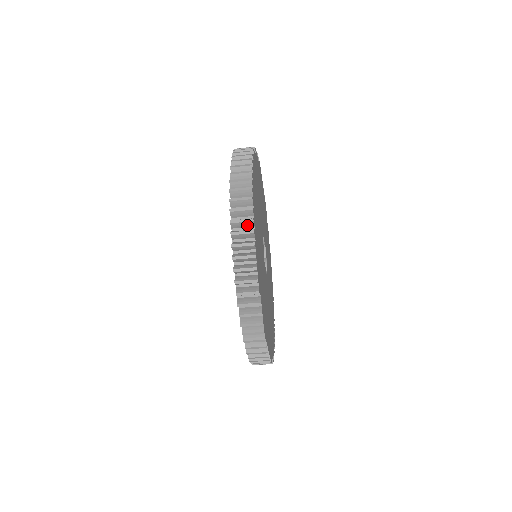
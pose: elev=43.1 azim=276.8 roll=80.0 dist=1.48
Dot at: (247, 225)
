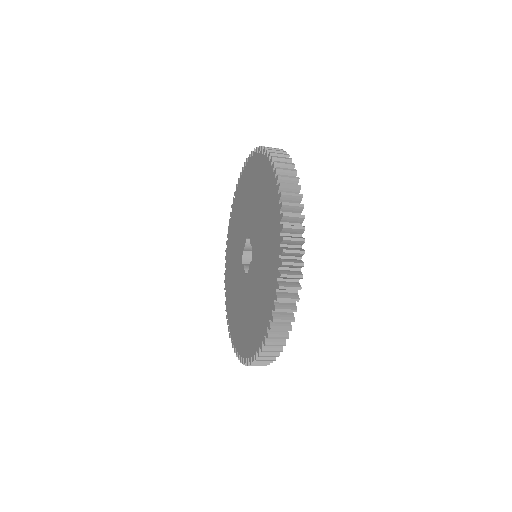
Dot at: (293, 191)
